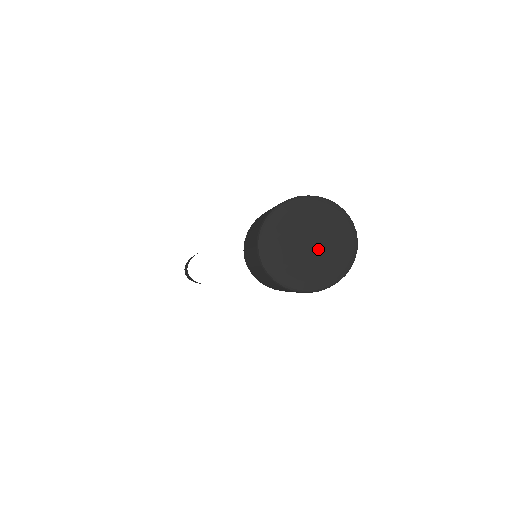
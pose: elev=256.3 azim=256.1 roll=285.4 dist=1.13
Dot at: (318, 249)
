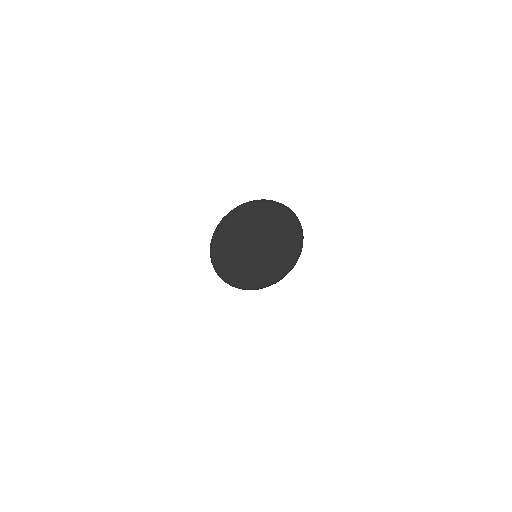
Dot at: (265, 245)
